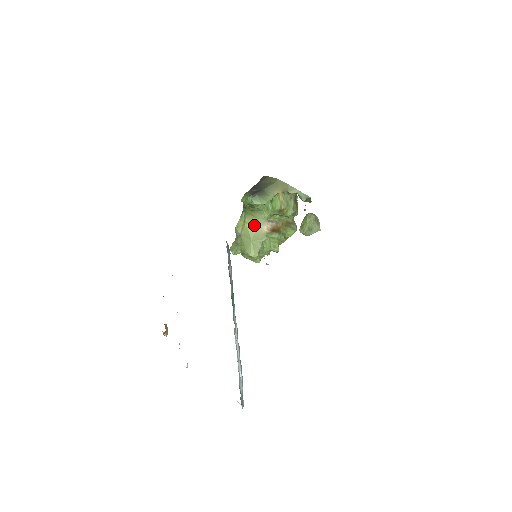
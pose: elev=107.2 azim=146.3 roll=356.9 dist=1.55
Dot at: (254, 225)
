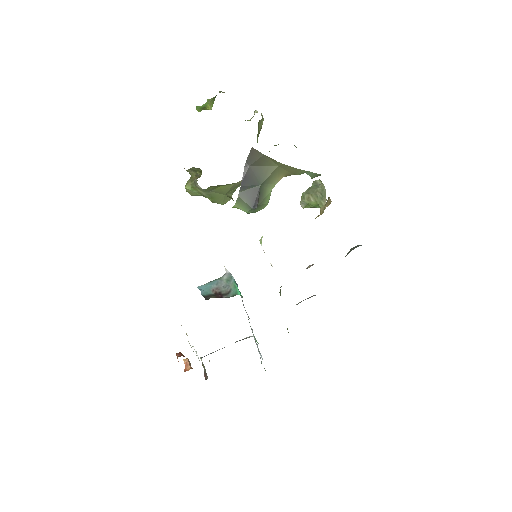
Dot at: (230, 185)
